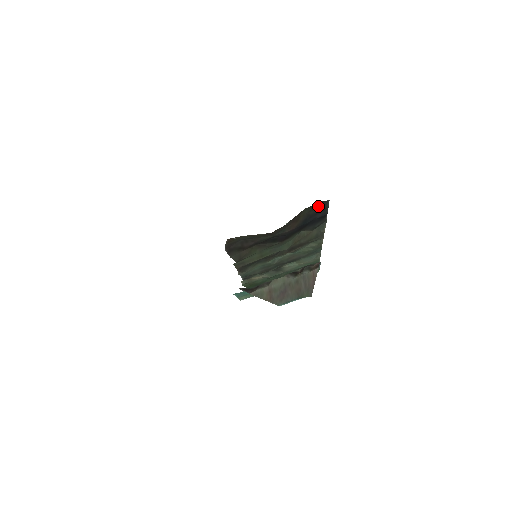
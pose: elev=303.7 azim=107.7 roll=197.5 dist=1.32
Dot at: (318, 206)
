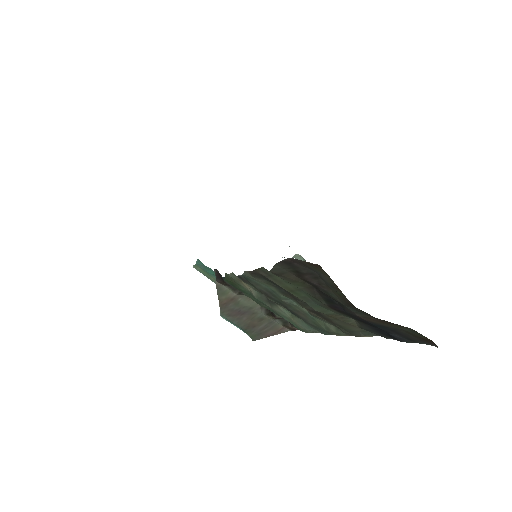
Dot at: (420, 337)
